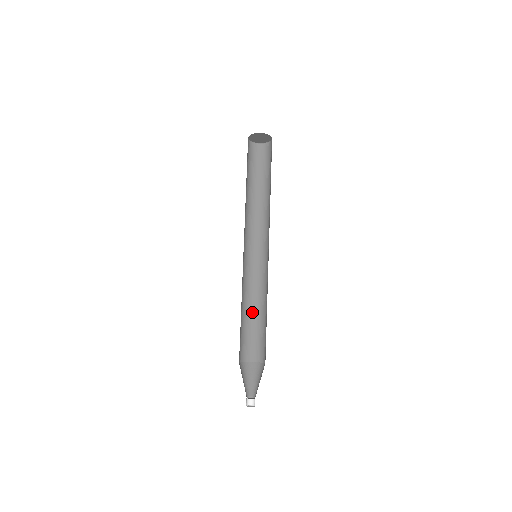
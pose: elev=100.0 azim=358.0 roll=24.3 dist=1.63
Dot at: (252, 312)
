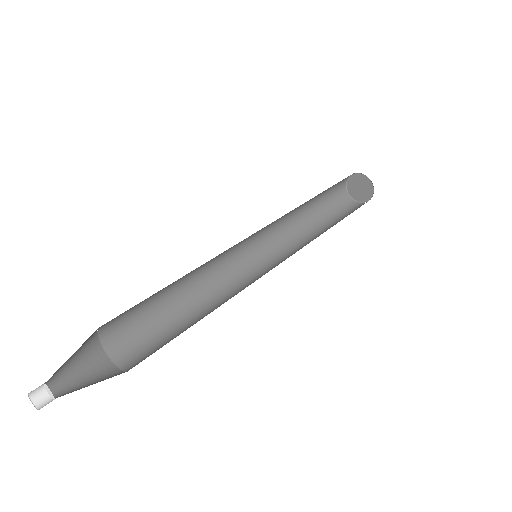
Dot at: (197, 319)
